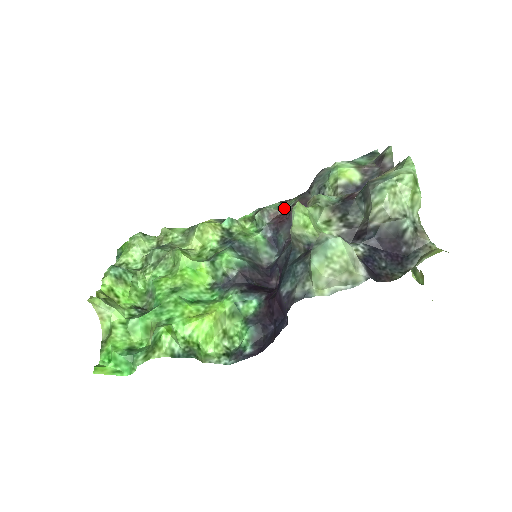
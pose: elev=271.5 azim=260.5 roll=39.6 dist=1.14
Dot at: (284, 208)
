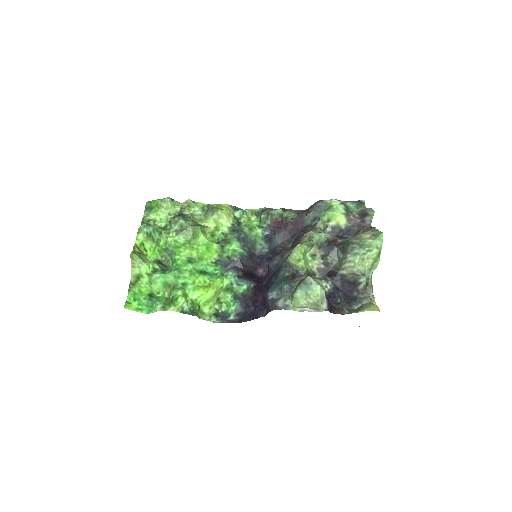
Dot at: (284, 216)
